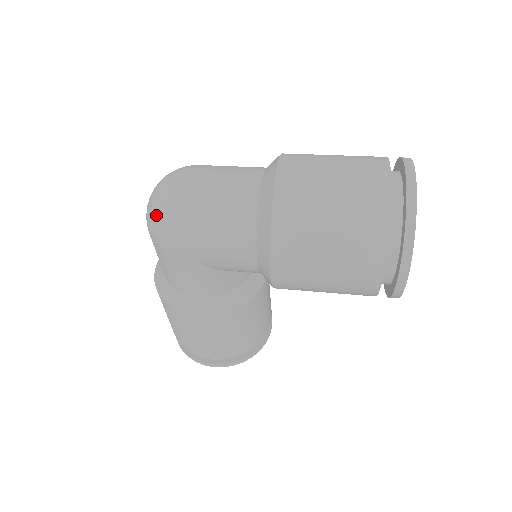
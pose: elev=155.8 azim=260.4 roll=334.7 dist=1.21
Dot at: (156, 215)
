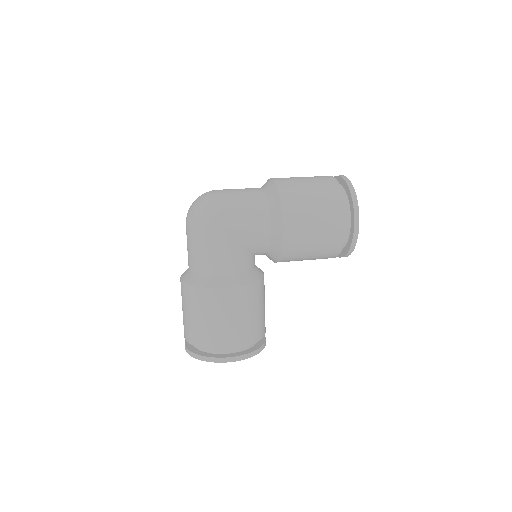
Dot at: (202, 207)
